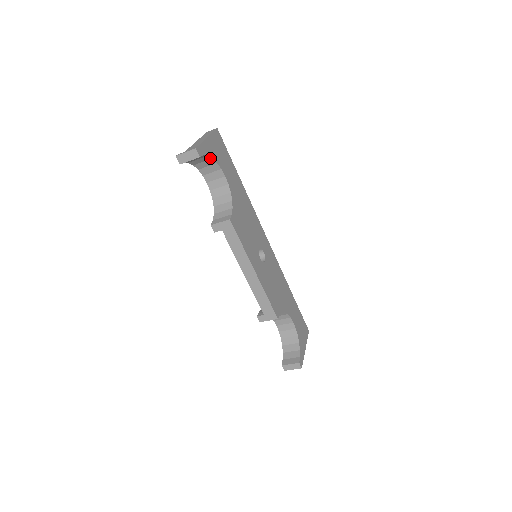
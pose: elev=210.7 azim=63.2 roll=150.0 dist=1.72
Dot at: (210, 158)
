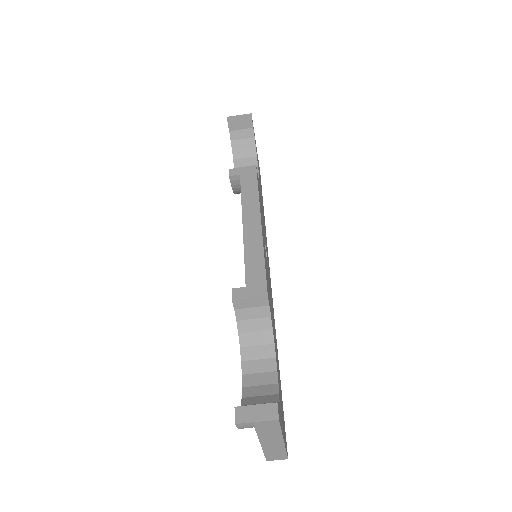
Dot at: (254, 146)
